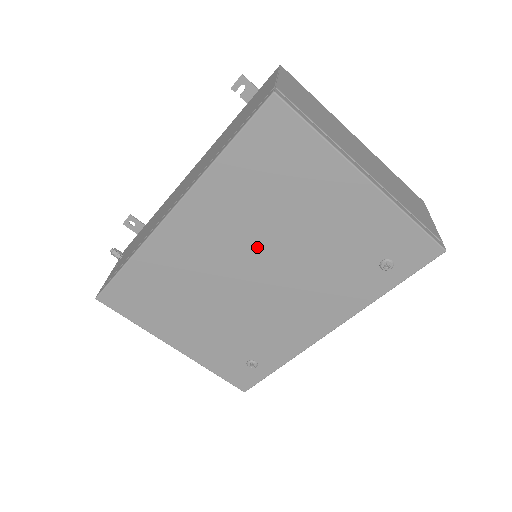
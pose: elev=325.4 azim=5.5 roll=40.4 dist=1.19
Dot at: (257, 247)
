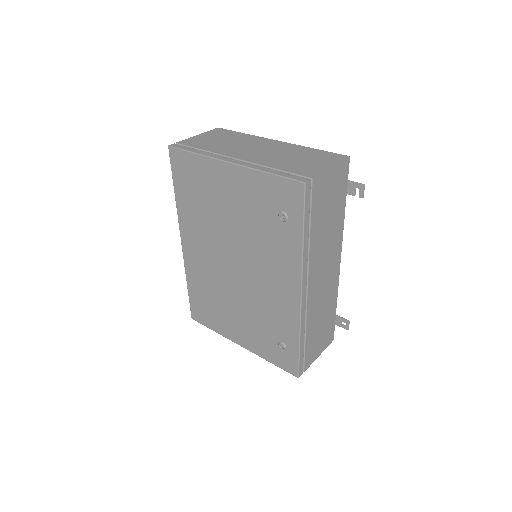
Dot at: (222, 243)
